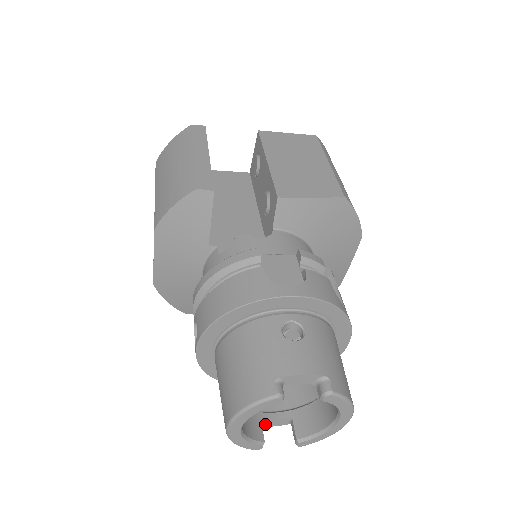
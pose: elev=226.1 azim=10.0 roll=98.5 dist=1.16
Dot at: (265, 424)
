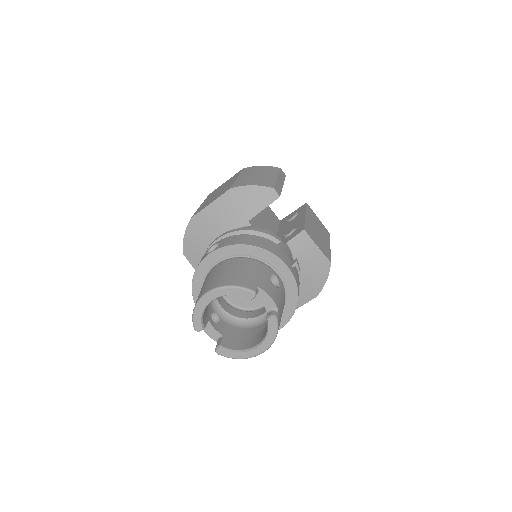
Dot at: (205, 327)
